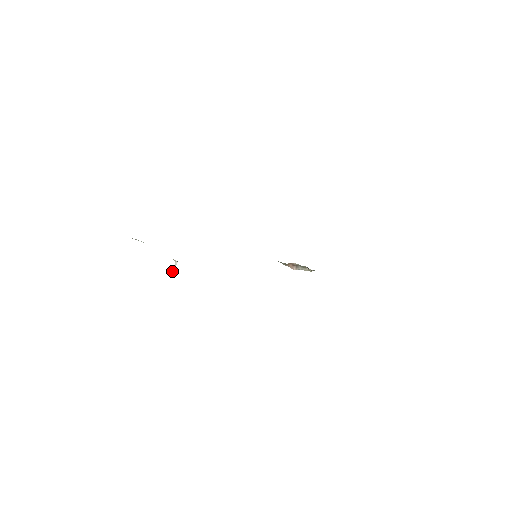
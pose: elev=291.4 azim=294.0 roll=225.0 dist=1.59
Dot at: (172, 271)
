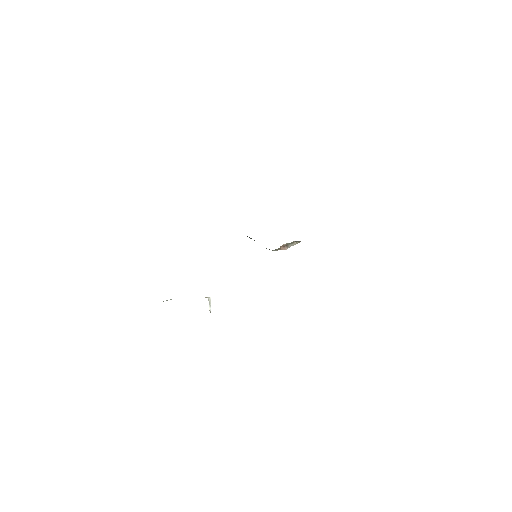
Dot at: (209, 308)
